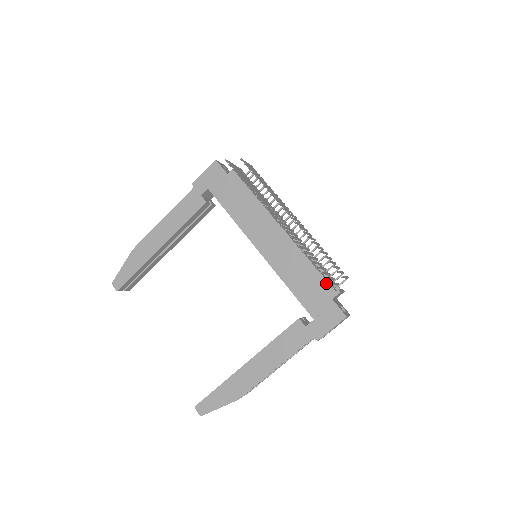
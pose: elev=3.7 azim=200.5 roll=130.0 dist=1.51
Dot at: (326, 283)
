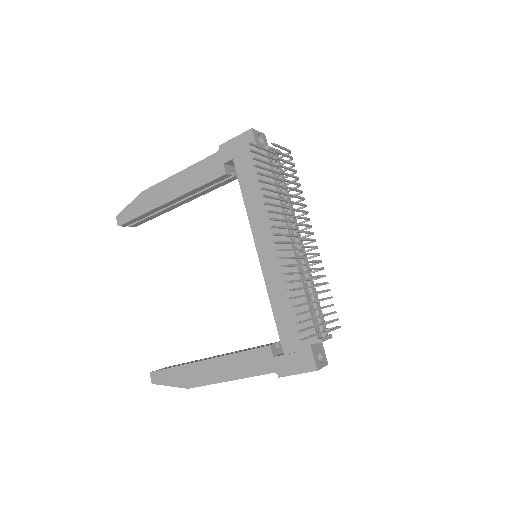
Dot at: (311, 325)
